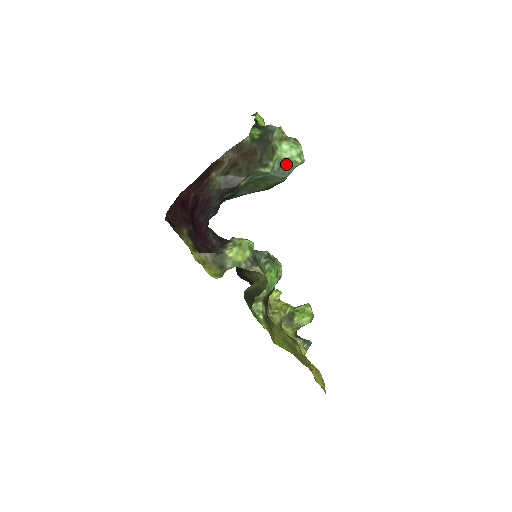
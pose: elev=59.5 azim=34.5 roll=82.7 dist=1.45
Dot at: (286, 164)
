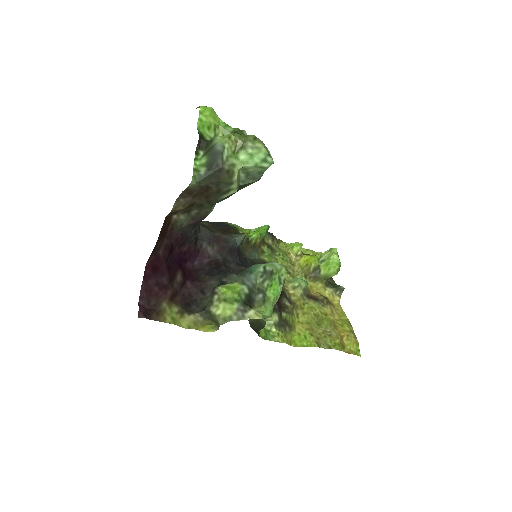
Dot at: (253, 171)
